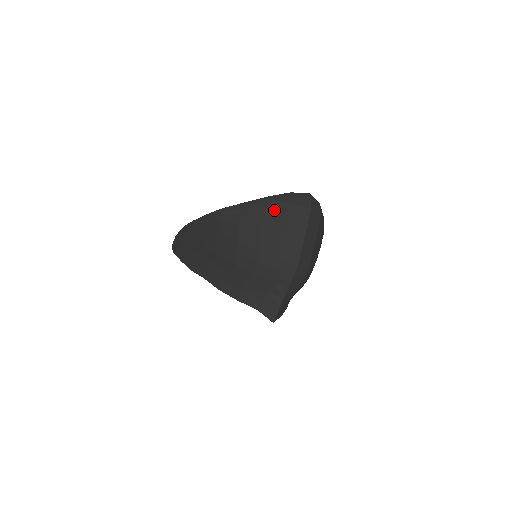
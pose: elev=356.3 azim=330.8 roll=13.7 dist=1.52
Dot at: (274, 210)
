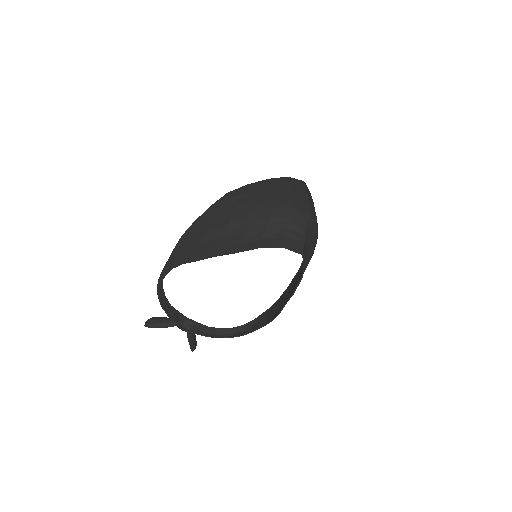
Dot at: (276, 181)
